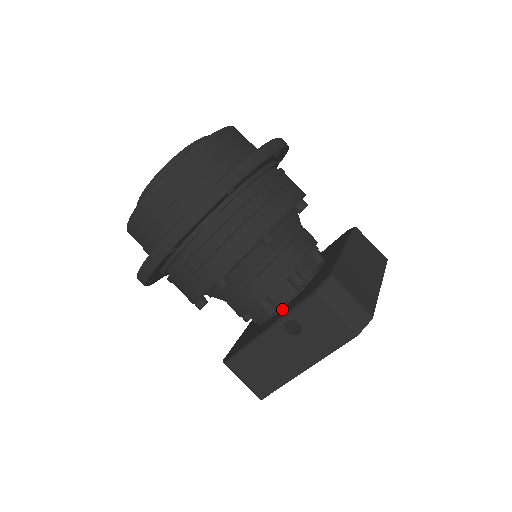
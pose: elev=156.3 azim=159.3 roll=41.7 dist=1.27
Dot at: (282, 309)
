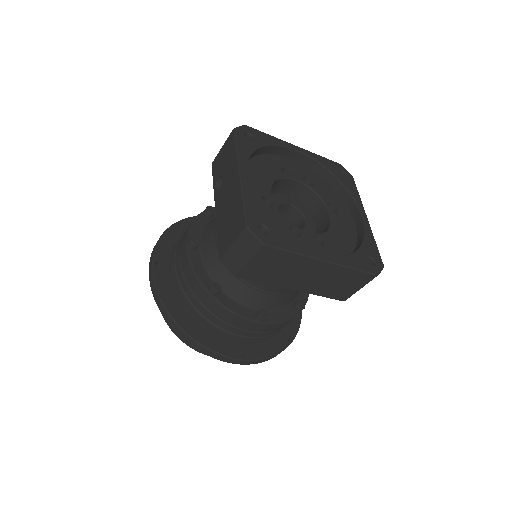
Dot at: occluded
